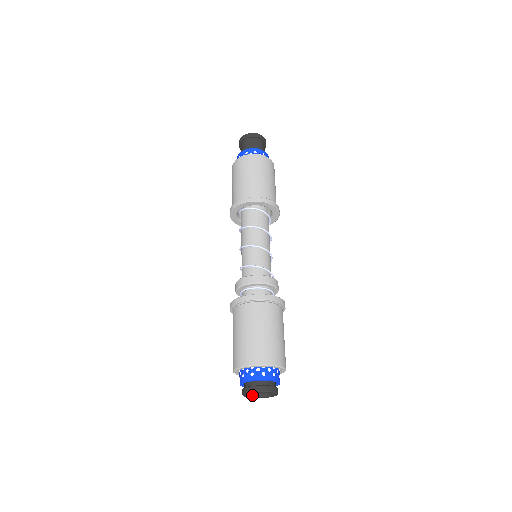
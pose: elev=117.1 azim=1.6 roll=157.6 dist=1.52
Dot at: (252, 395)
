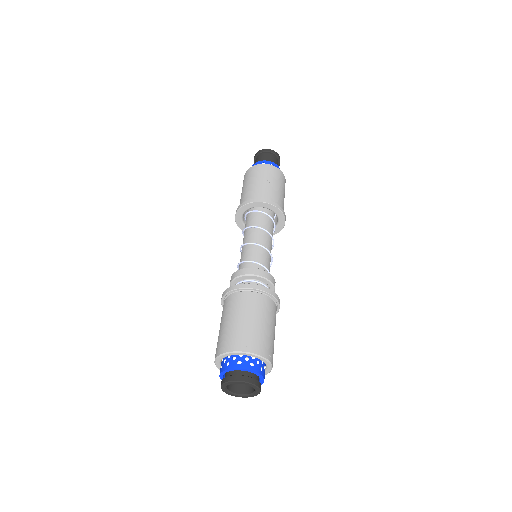
Dot at: (235, 392)
